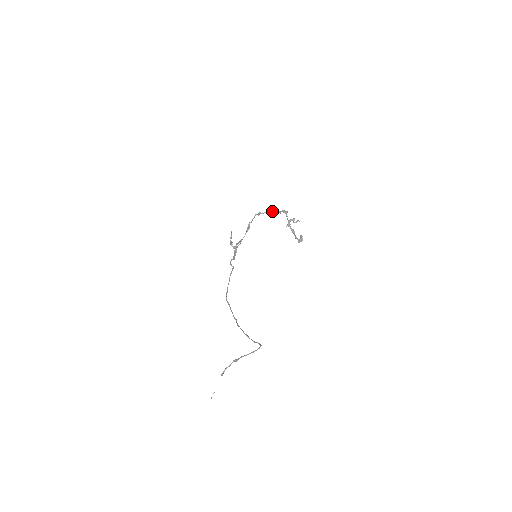
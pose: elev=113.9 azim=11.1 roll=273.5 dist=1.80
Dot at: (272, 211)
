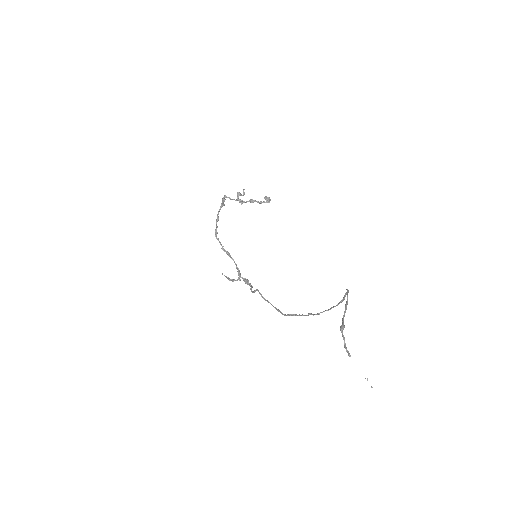
Dot at: (218, 214)
